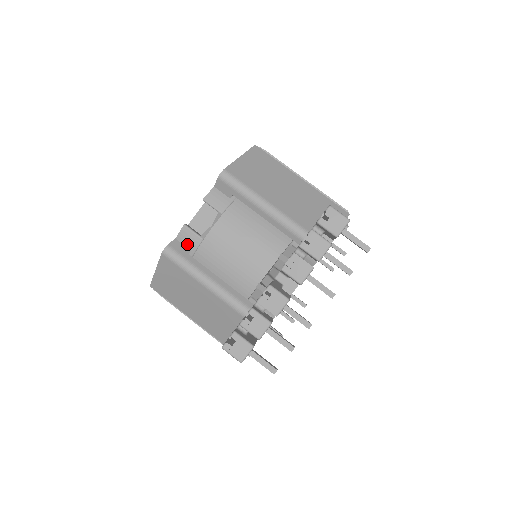
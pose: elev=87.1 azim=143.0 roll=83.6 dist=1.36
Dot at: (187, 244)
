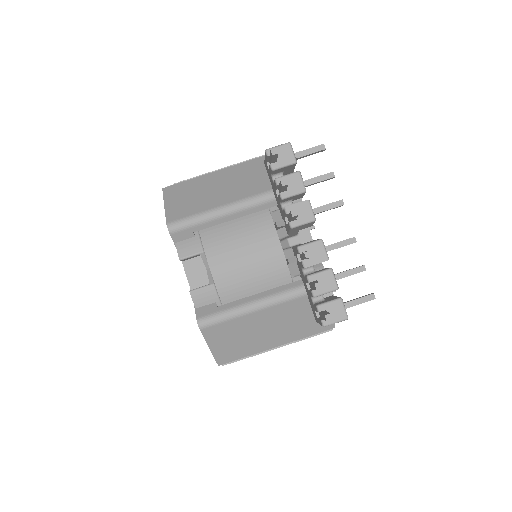
Dot at: (208, 301)
